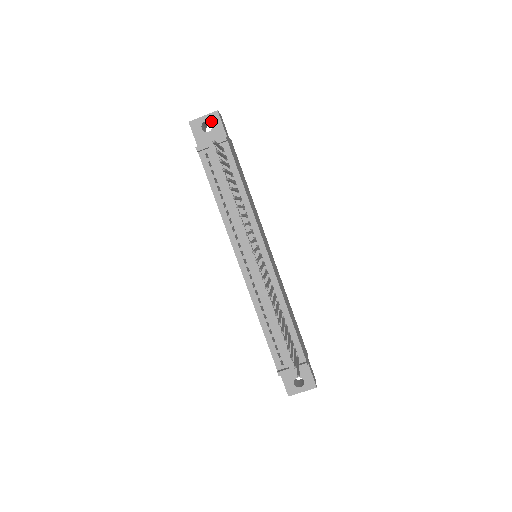
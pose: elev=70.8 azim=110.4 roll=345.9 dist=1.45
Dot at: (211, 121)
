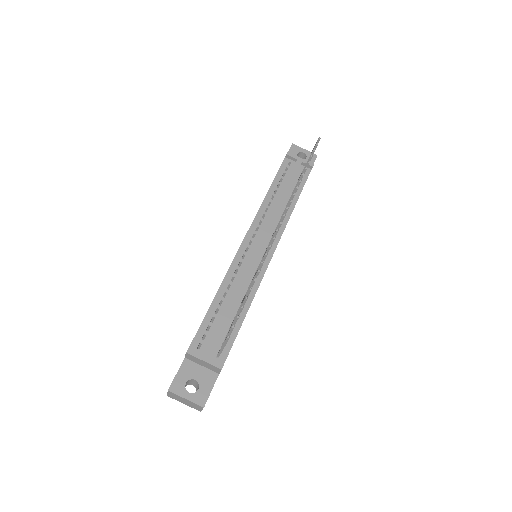
Dot at: (308, 156)
